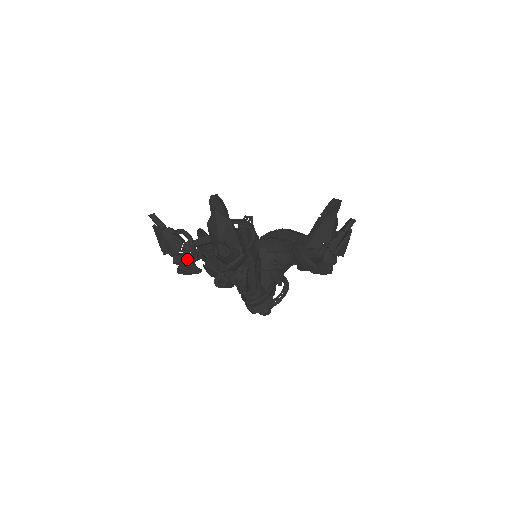
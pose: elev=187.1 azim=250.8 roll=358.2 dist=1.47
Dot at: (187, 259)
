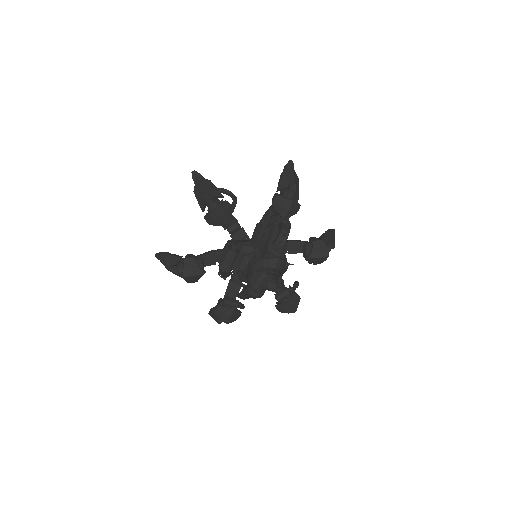
Dot at: (230, 204)
